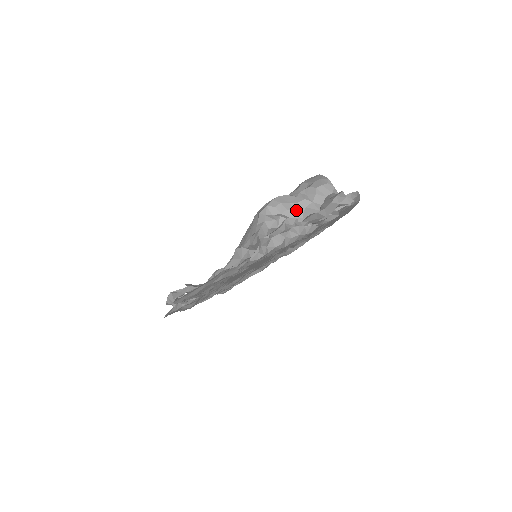
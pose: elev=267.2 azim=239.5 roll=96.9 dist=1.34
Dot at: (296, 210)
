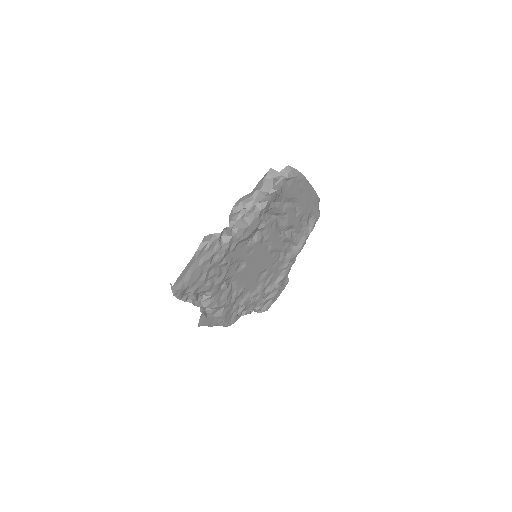
Dot at: (253, 200)
